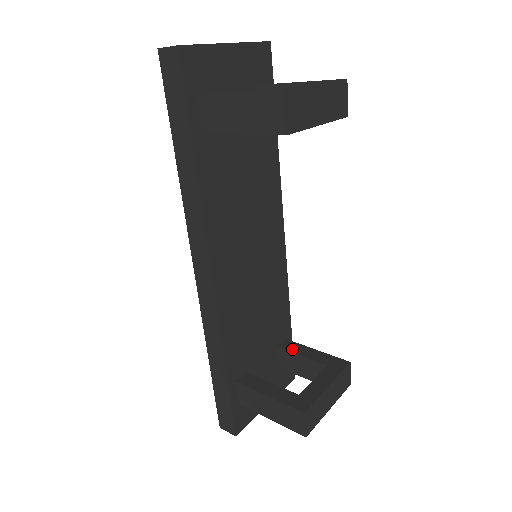
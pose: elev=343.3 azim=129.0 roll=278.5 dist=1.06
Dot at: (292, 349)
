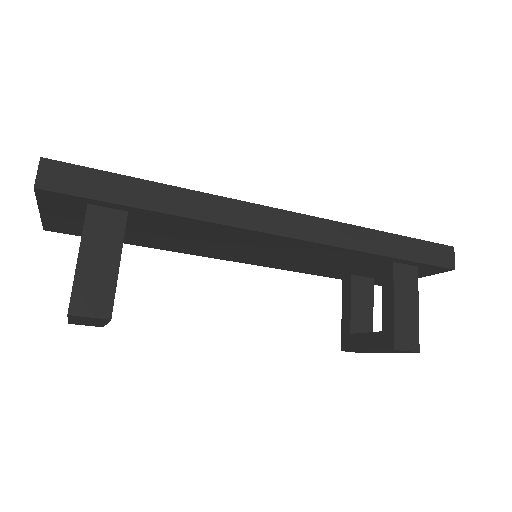
Dot at: (384, 282)
